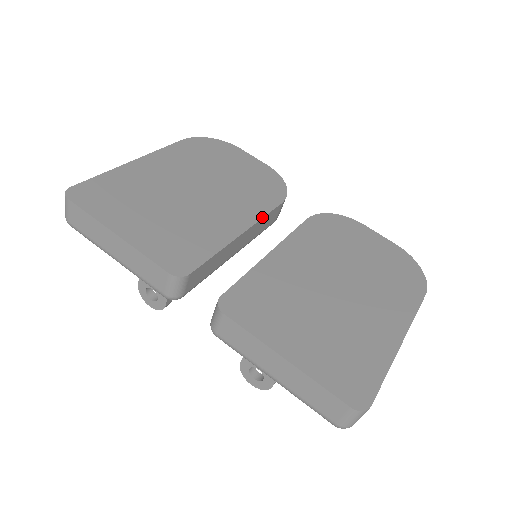
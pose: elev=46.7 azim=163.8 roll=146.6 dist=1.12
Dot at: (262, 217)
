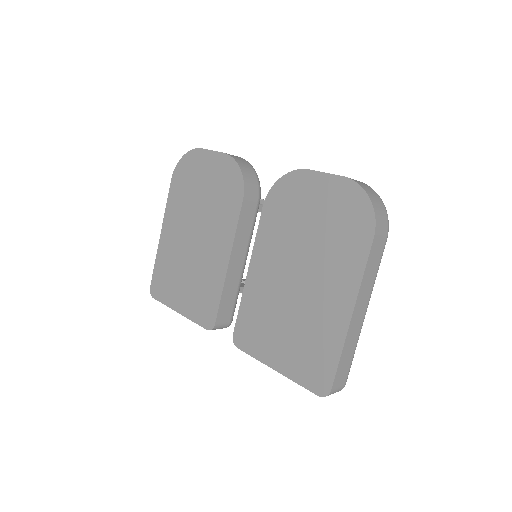
Dot at: (235, 233)
